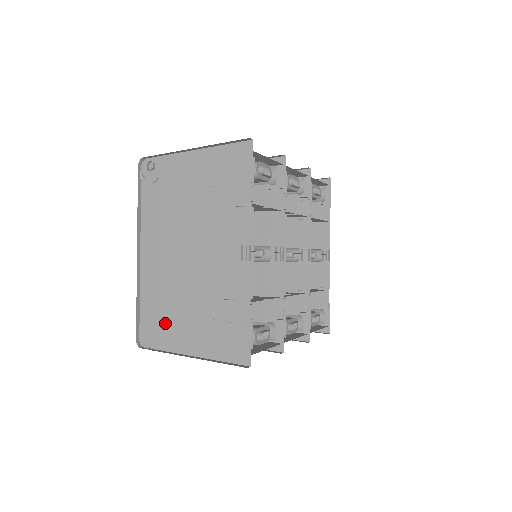
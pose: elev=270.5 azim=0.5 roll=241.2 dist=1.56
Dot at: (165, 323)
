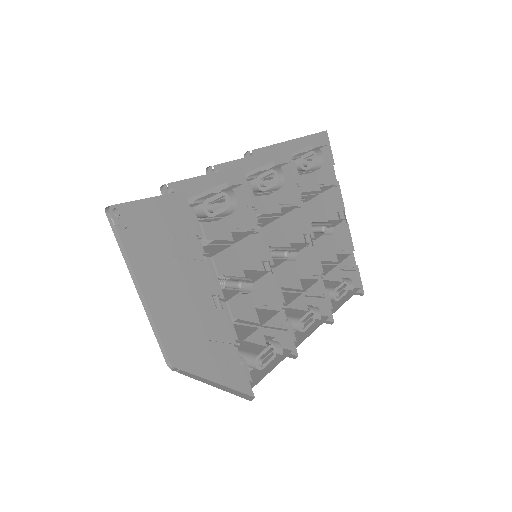
Dot at: (181, 352)
